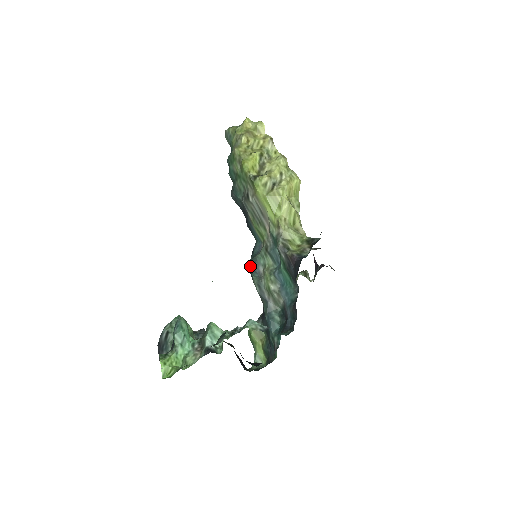
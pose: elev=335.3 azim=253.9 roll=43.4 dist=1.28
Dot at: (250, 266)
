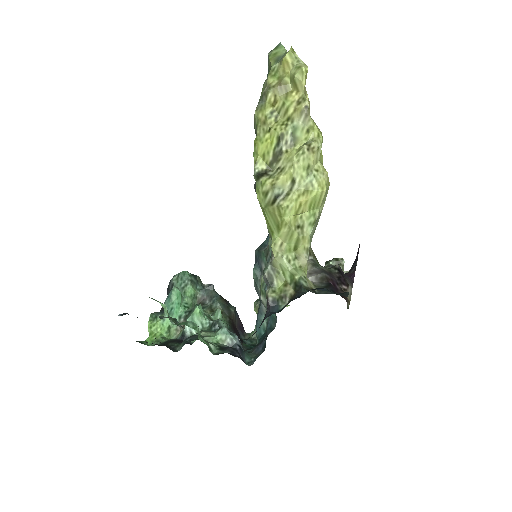
Dot at: (255, 256)
